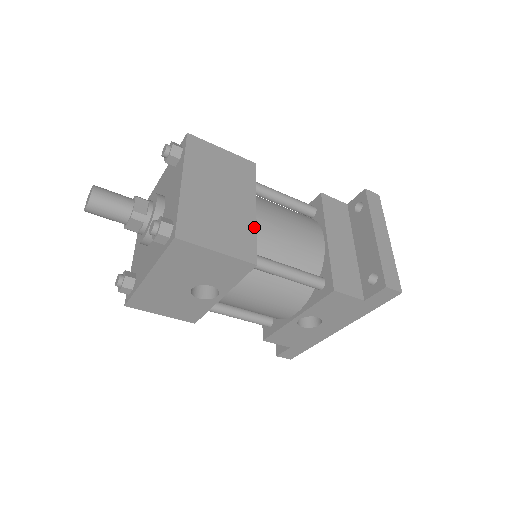
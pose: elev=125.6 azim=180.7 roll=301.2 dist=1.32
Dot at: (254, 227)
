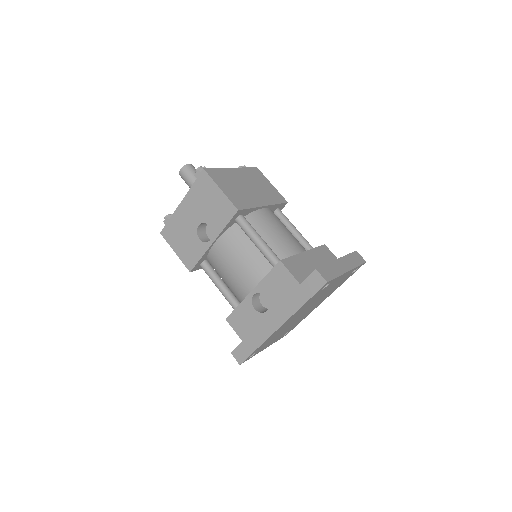
Dot at: (255, 206)
